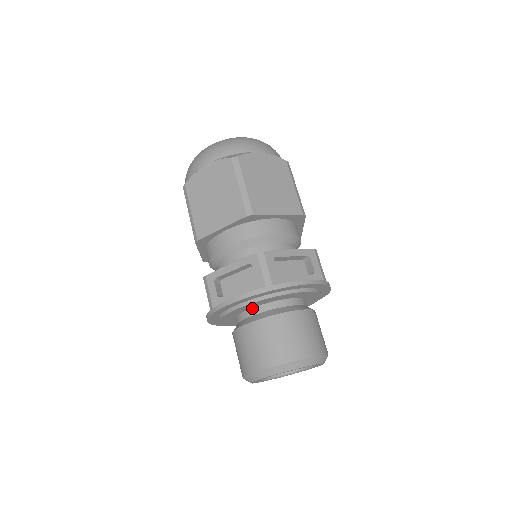
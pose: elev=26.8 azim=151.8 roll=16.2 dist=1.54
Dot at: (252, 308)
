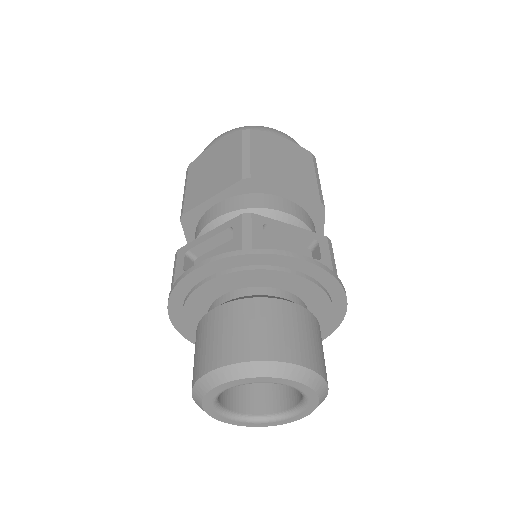
Dot at: (280, 289)
